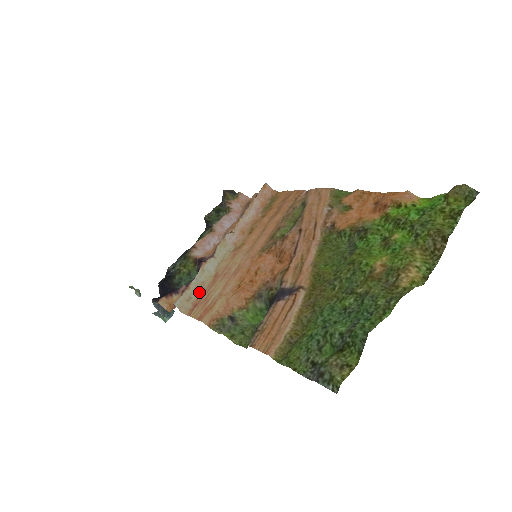
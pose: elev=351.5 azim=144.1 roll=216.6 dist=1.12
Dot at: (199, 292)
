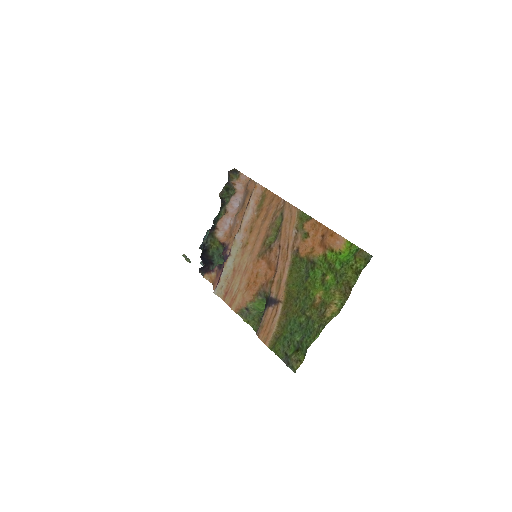
Dot at: (226, 282)
